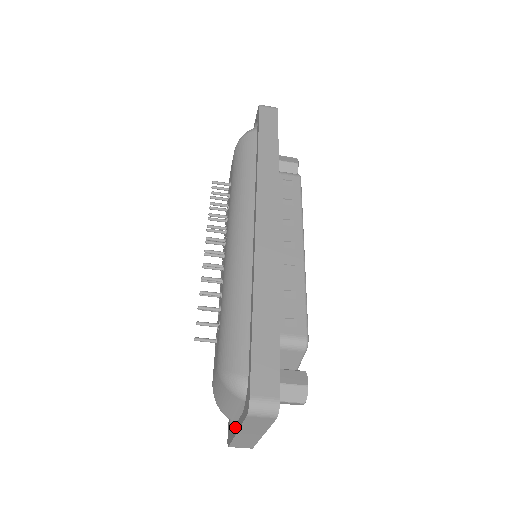
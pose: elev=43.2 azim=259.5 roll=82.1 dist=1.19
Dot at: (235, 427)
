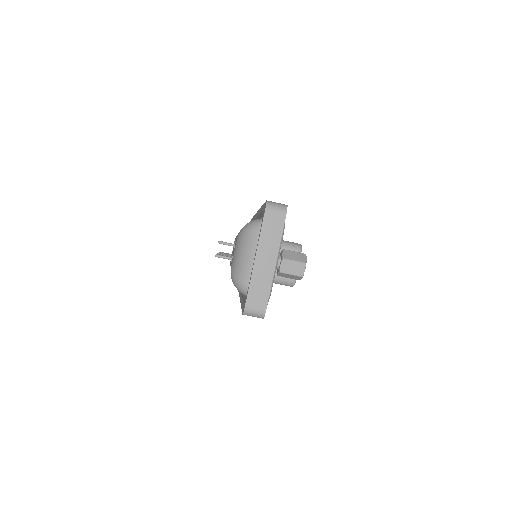
Dot at: (253, 265)
